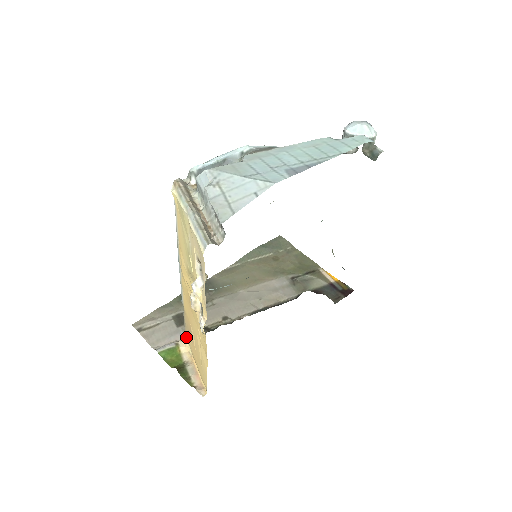
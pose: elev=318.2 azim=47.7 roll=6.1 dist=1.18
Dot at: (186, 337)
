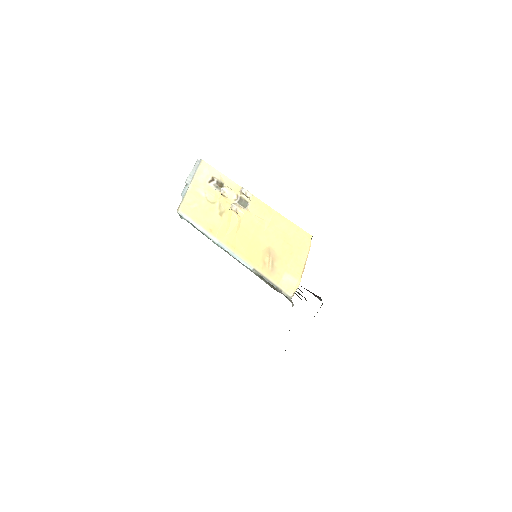
Dot at: (287, 291)
